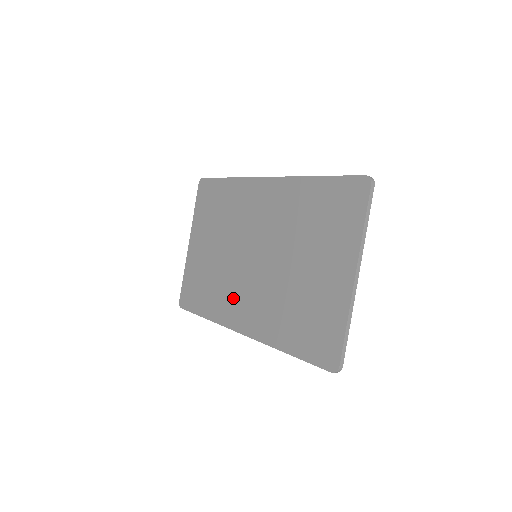
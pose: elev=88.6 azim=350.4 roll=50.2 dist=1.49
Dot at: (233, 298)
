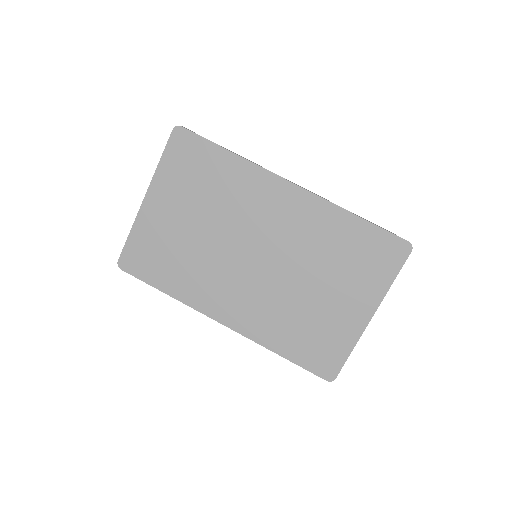
Dot at: (216, 288)
